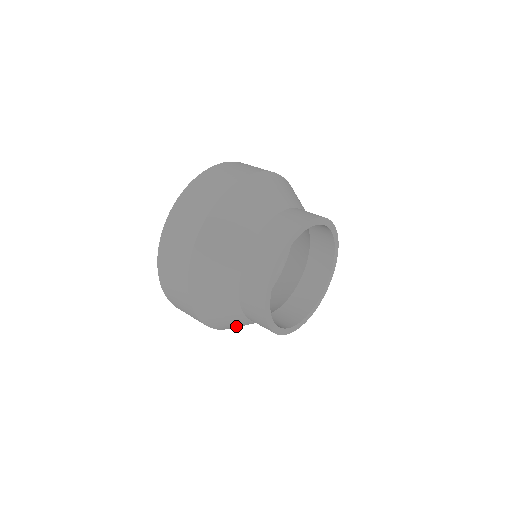
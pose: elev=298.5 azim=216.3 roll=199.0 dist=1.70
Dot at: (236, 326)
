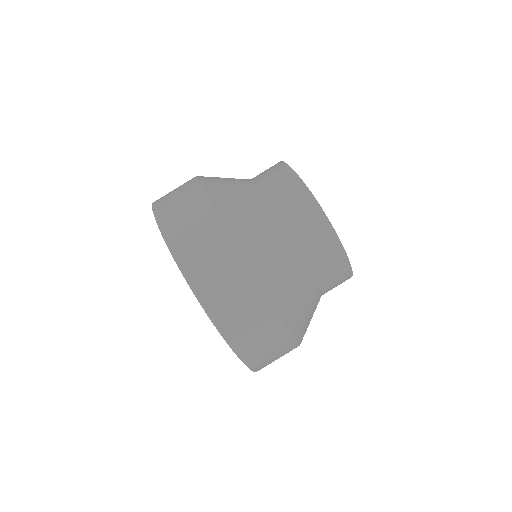
Dot at: occluded
